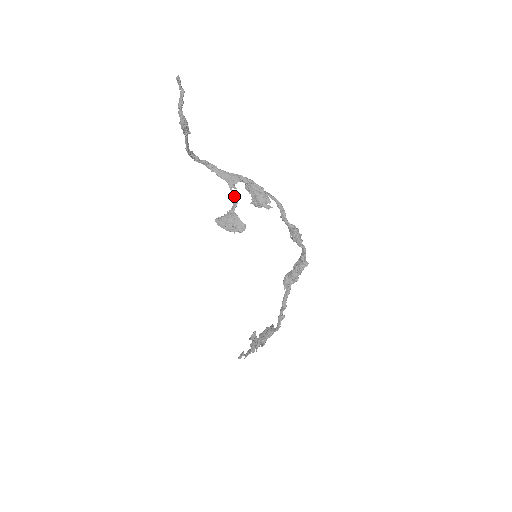
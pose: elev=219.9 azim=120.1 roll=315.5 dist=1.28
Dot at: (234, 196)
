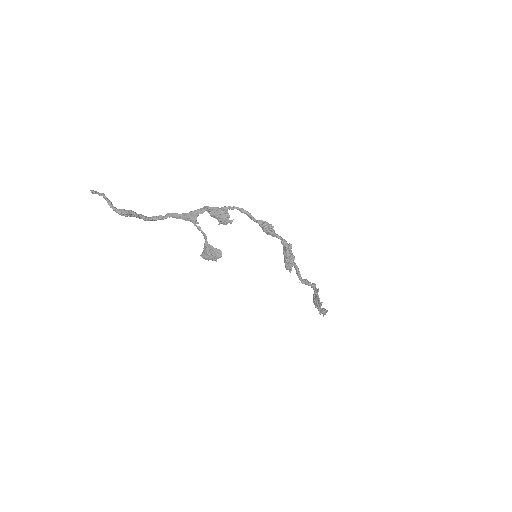
Dot at: (201, 231)
